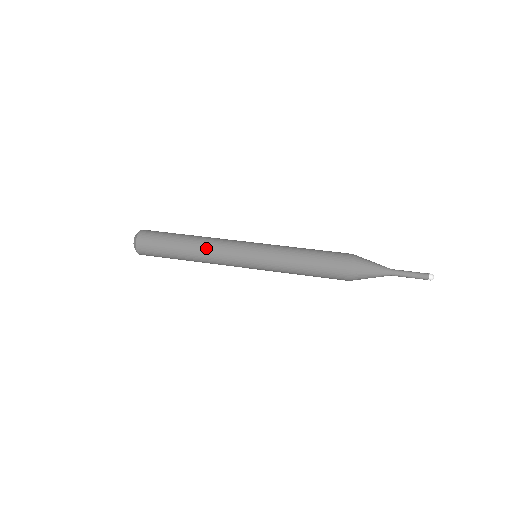
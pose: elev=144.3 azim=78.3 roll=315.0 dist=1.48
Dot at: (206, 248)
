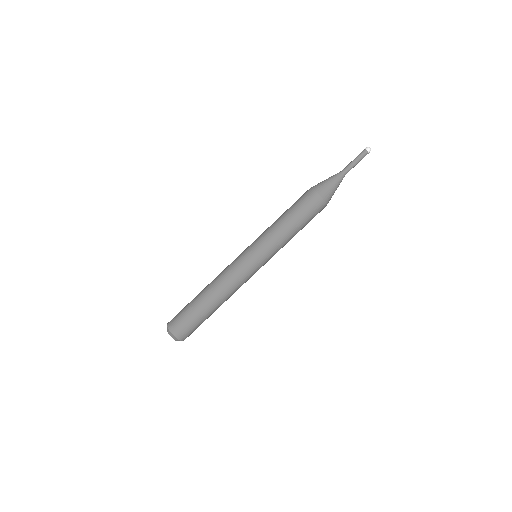
Dot at: (225, 289)
